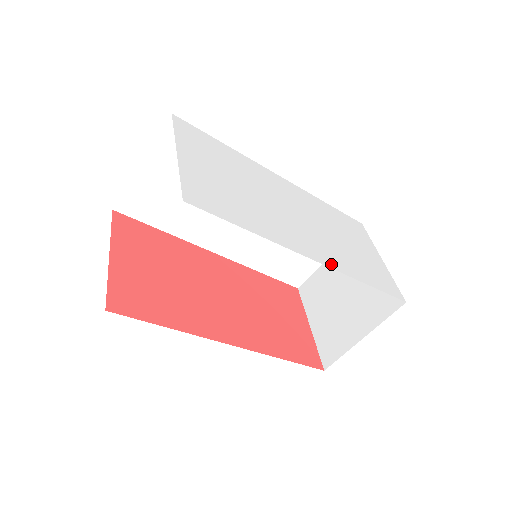
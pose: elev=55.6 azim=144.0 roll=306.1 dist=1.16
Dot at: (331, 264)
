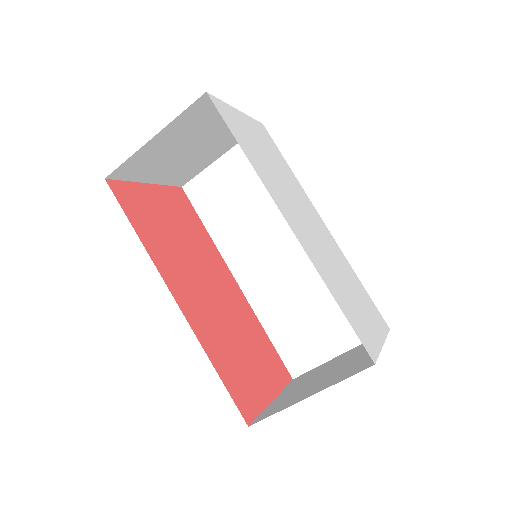
Dot at: (305, 247)
